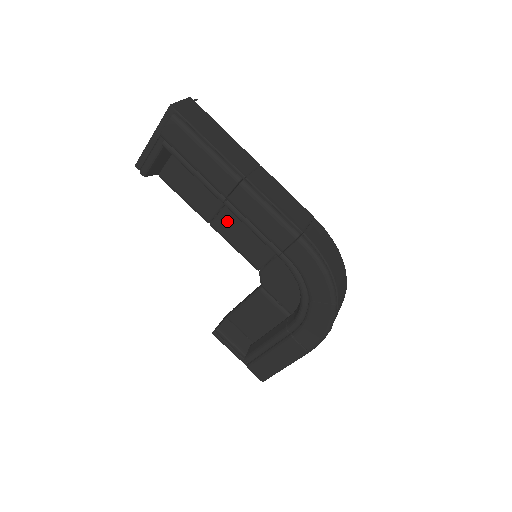
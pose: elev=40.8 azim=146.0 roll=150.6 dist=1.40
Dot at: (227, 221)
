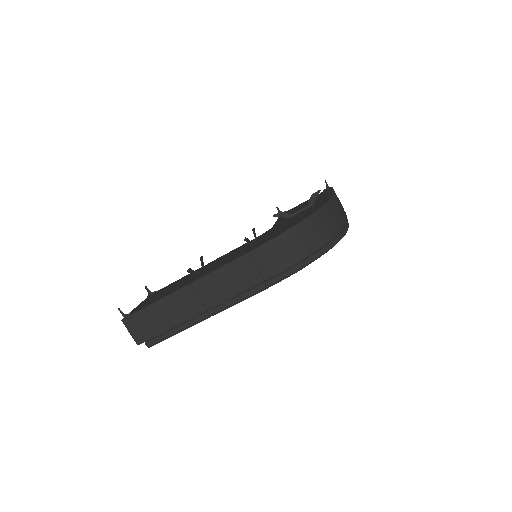
Dot at: occluded
